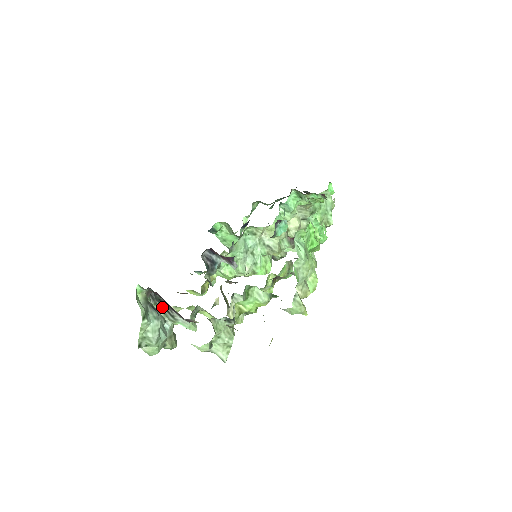
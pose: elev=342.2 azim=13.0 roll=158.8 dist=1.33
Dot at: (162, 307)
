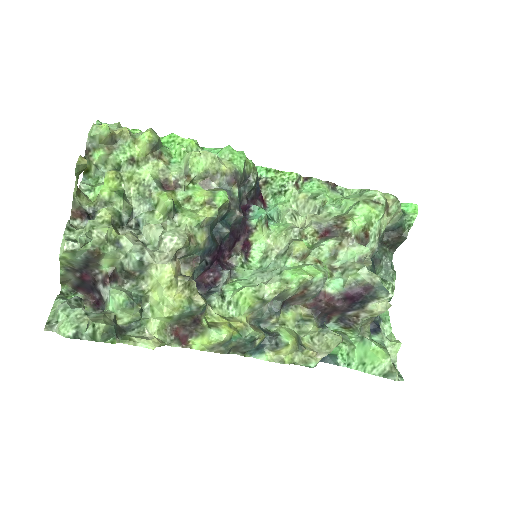
Dot at: occluded
